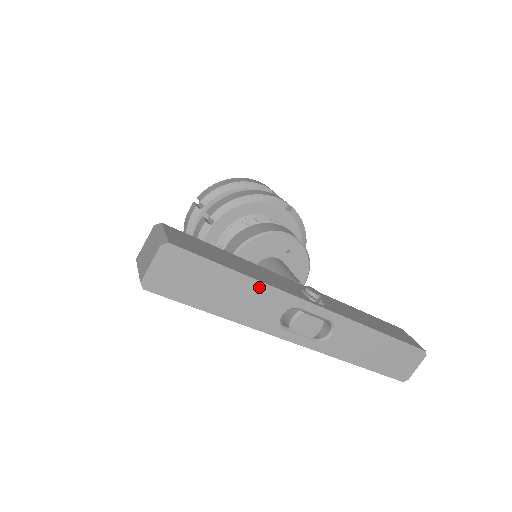
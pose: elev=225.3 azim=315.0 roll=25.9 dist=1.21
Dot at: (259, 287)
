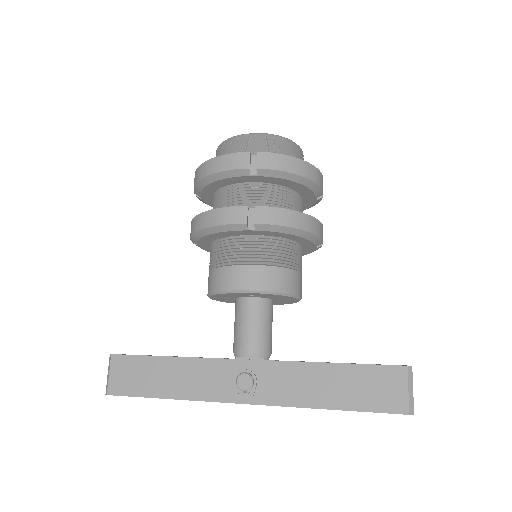
Dot at: (185, 399)
